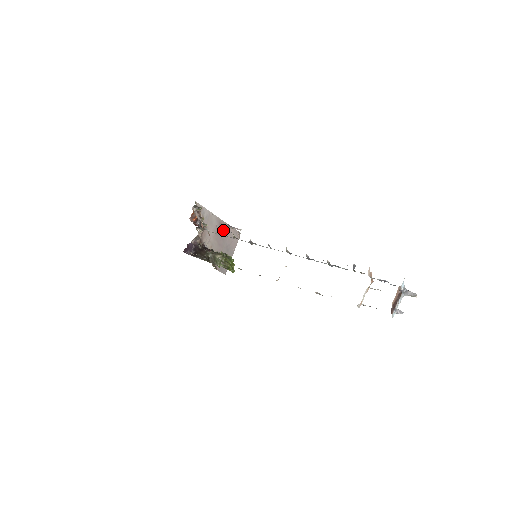
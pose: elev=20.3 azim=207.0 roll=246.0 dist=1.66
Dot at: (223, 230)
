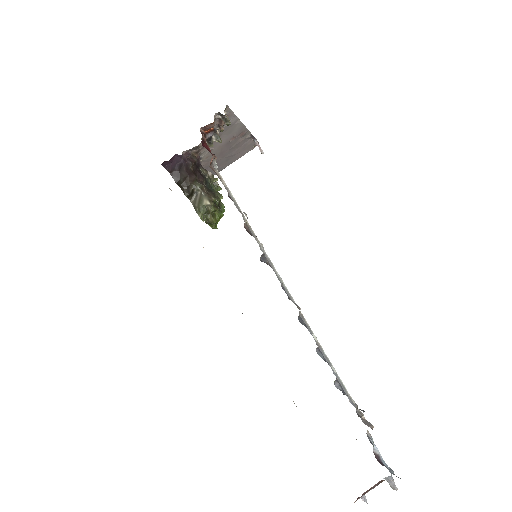
Dot at: (239, 140)
